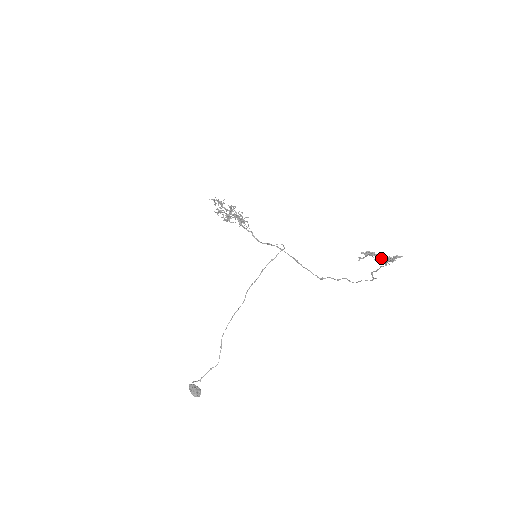
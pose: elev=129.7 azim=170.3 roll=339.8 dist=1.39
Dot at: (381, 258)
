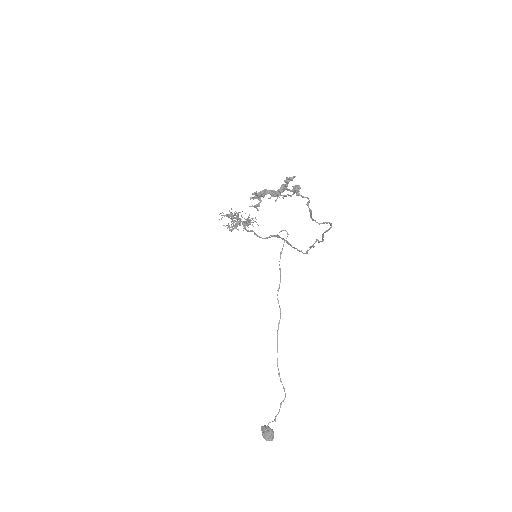
Dot at: (274, 193)
